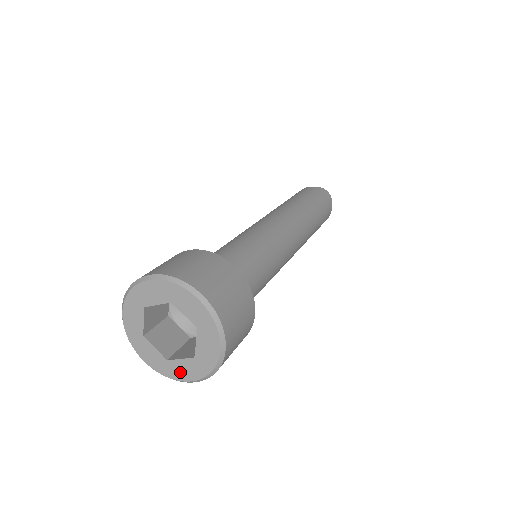
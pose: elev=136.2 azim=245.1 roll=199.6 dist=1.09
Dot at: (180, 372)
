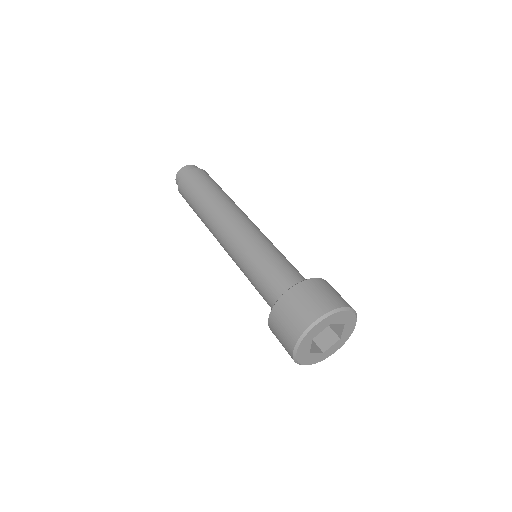
Dot at: (330, 352)
